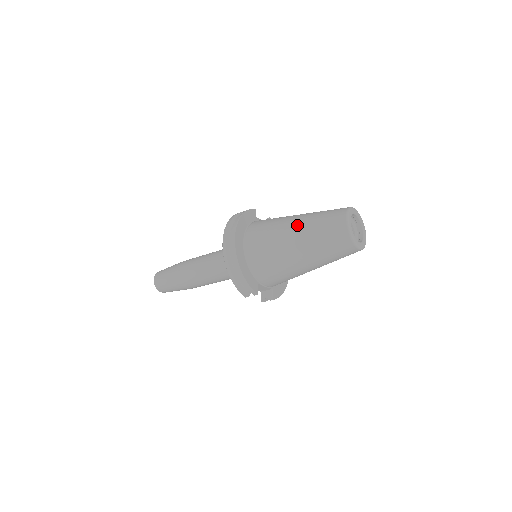
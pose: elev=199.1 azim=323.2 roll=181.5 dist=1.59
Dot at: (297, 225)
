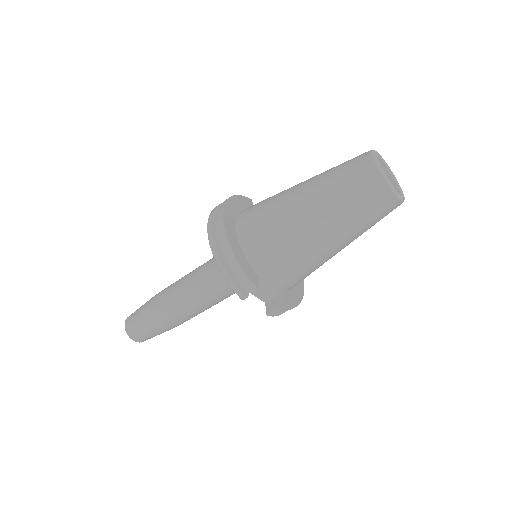
Dot at: (306, 183)
